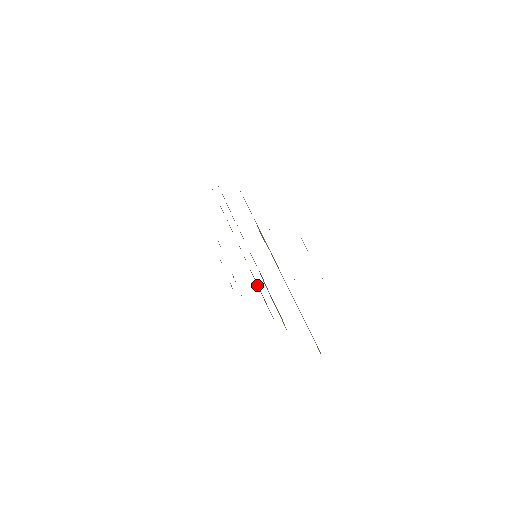
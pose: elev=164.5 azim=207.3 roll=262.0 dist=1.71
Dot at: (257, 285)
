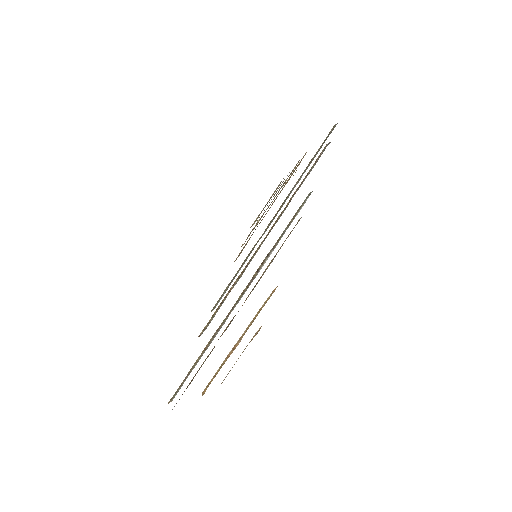
Dot at: occluded
